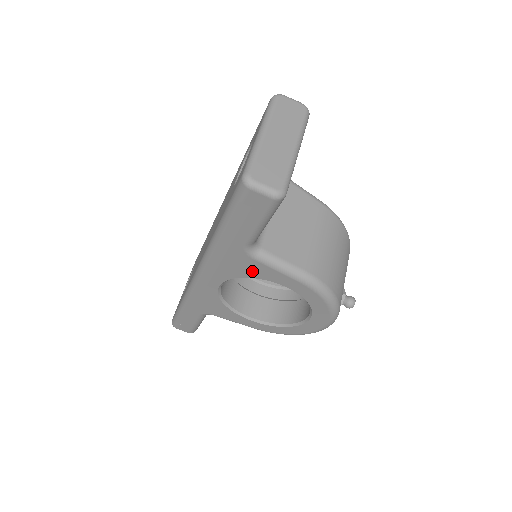
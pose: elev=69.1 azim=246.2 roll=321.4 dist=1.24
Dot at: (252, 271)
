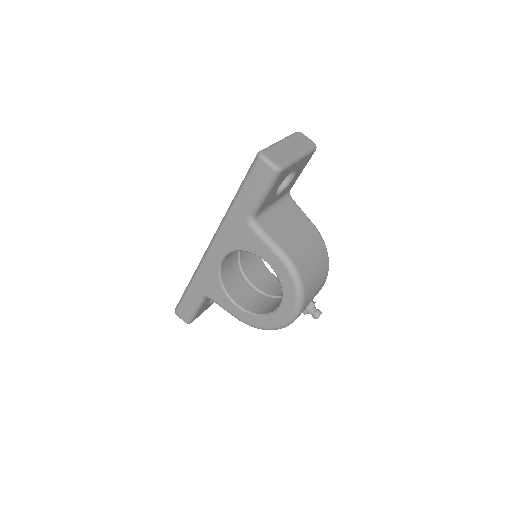
Dot at: (247, 243)
